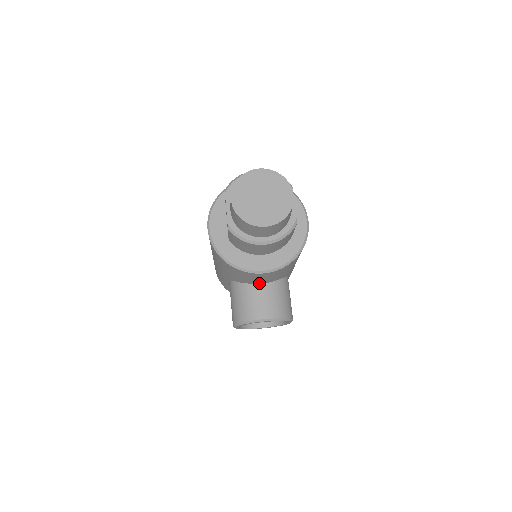
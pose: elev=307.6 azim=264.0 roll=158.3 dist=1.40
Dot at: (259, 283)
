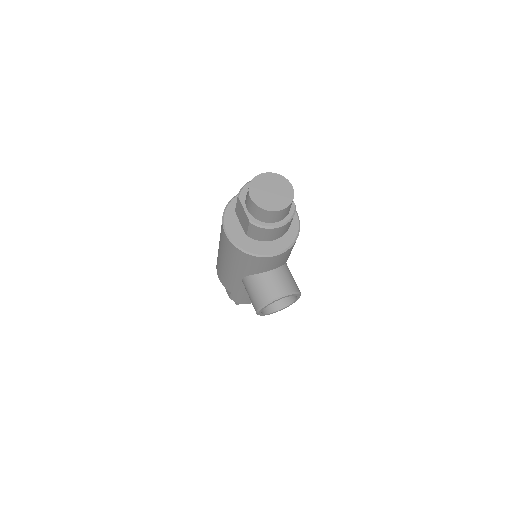
Dot at: (270, 270)
